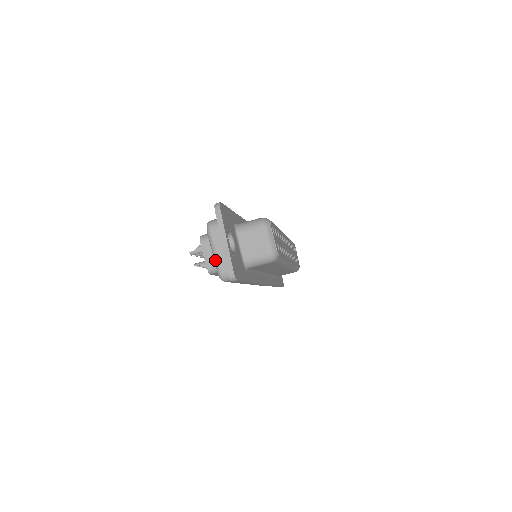
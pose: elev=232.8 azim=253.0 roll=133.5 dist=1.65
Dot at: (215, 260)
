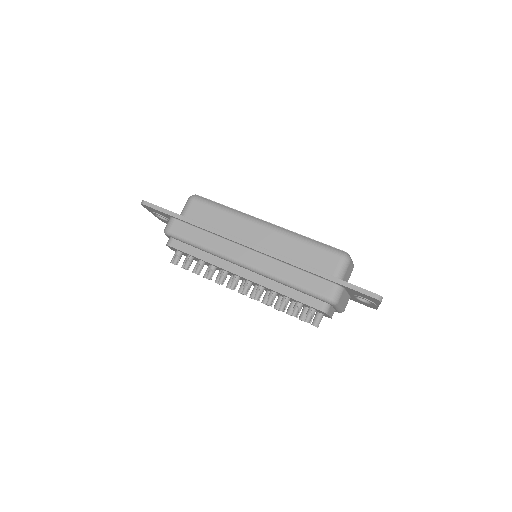
Dot at: occluded
